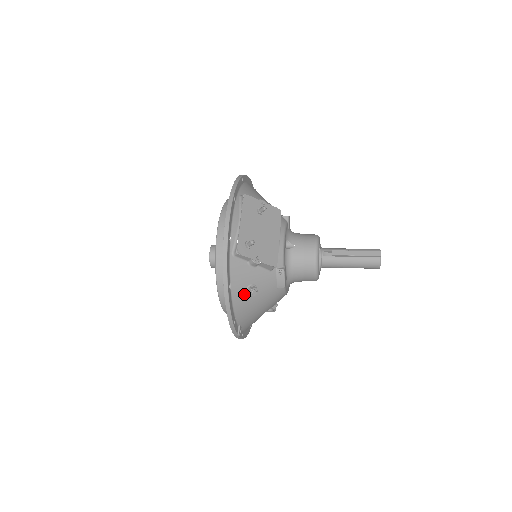
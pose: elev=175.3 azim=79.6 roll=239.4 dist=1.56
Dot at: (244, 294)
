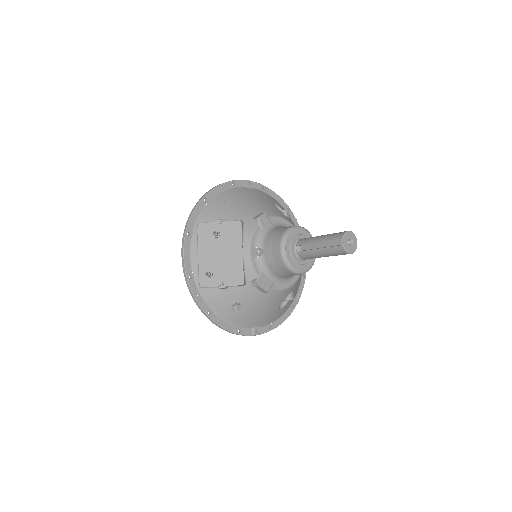
Dot at: (231, 311)
